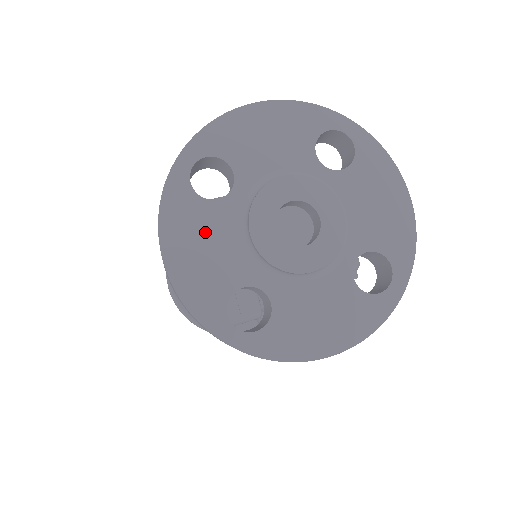
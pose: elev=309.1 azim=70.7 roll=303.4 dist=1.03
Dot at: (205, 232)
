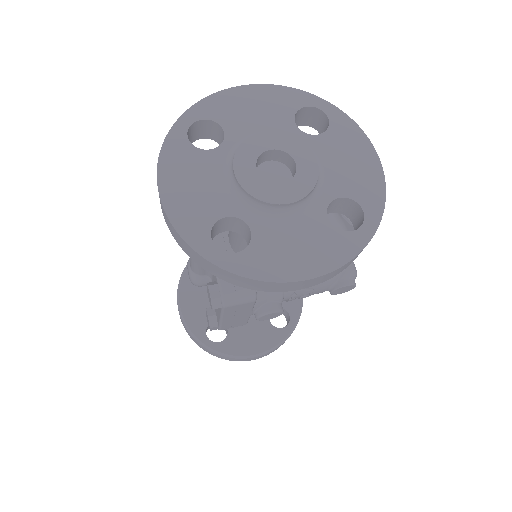
Dot at: (196, 173)
